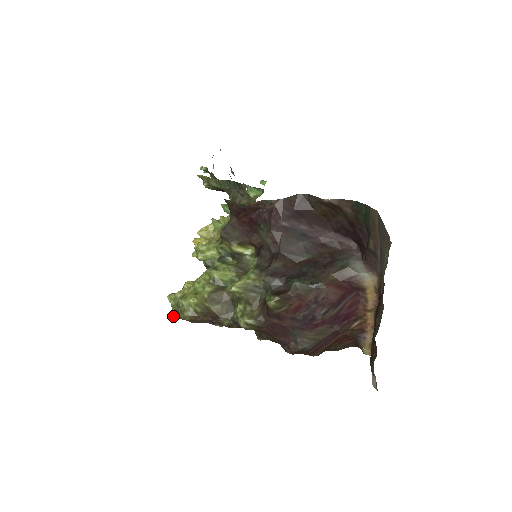
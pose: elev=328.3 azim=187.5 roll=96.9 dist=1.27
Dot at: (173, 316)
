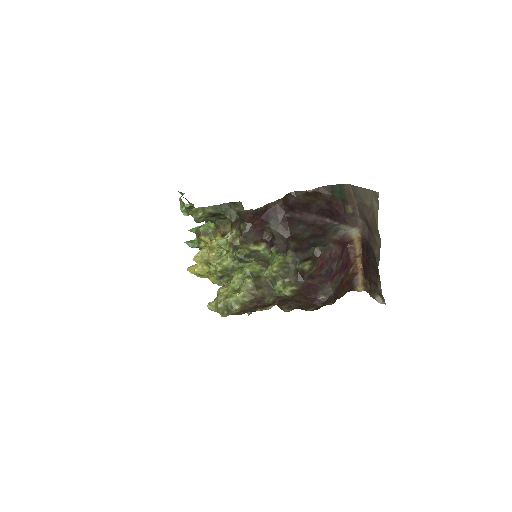
Dot at: (223, 316)
